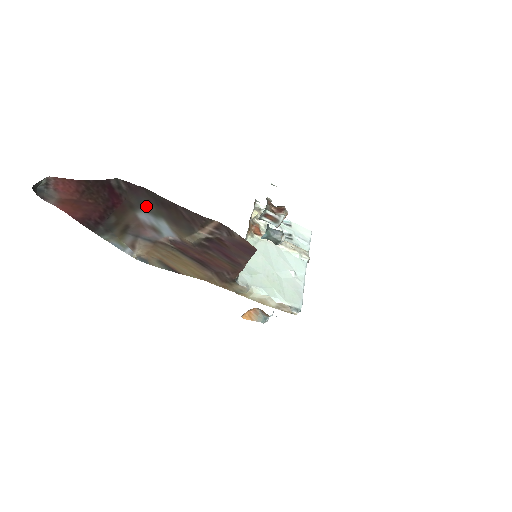
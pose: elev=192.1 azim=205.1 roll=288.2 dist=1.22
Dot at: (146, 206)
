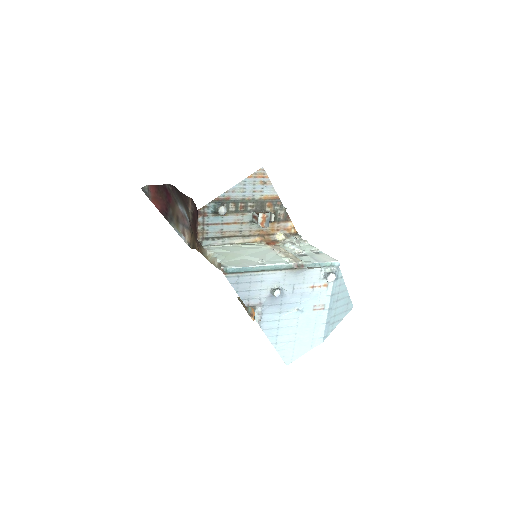
Dot at: (178, 199)
